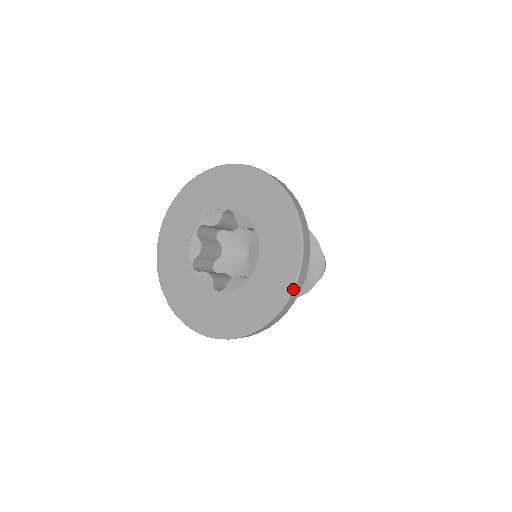
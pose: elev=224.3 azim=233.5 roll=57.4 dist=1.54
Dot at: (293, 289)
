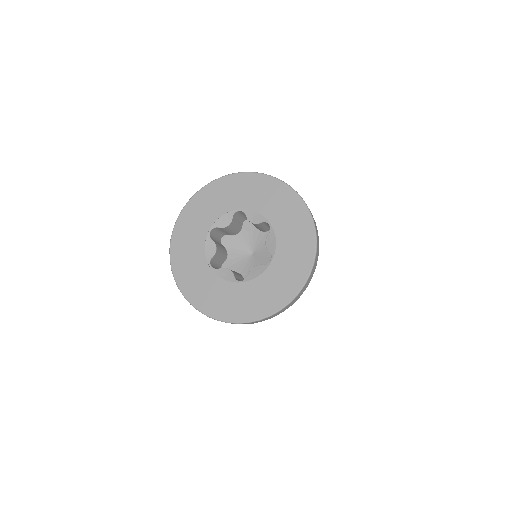
Dot at: (313, 263)
